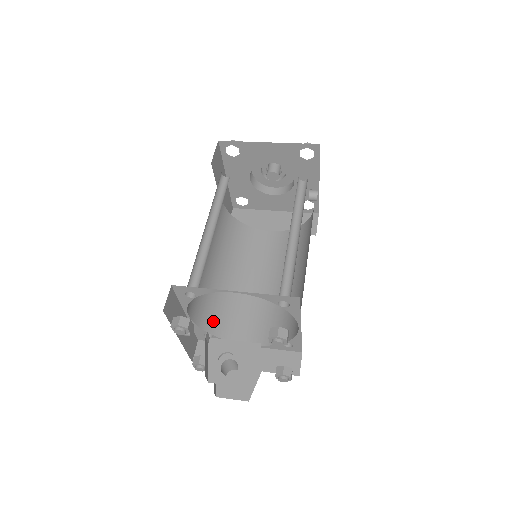
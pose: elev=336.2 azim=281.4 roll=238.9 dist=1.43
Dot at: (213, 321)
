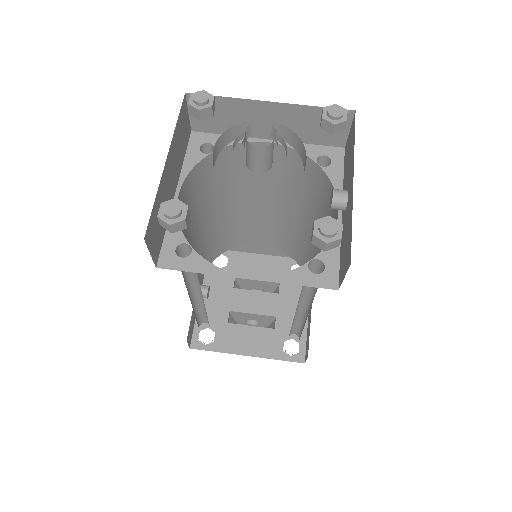
Dot at: (220, 248)
